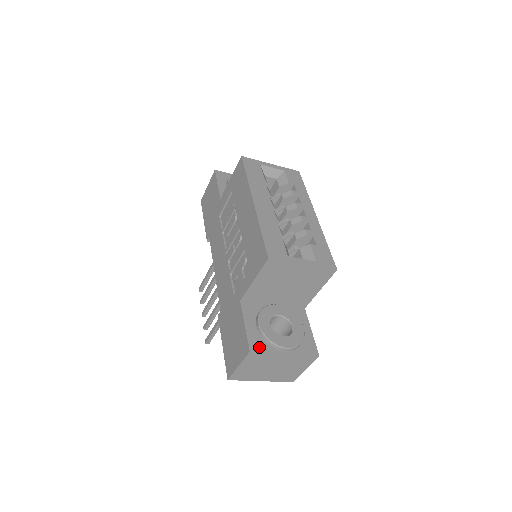
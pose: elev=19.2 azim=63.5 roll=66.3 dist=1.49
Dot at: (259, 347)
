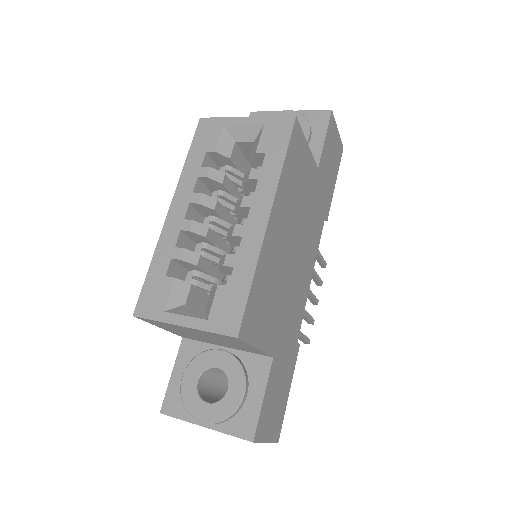
Dot at: (173, 409)
